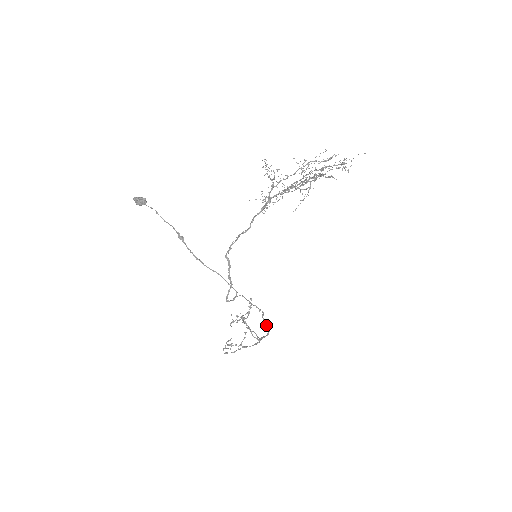
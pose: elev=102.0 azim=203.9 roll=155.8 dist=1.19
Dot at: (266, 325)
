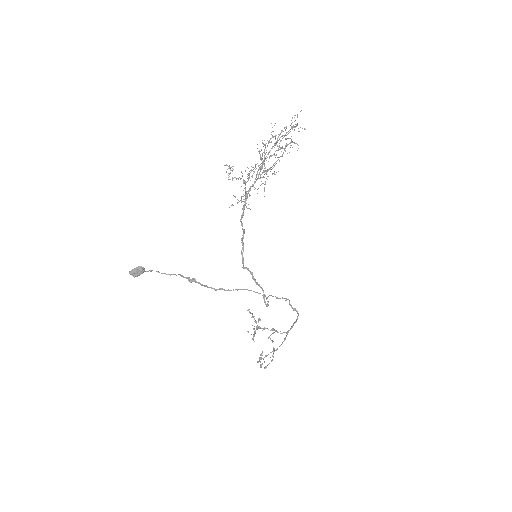
Dot at: (295, 310)
